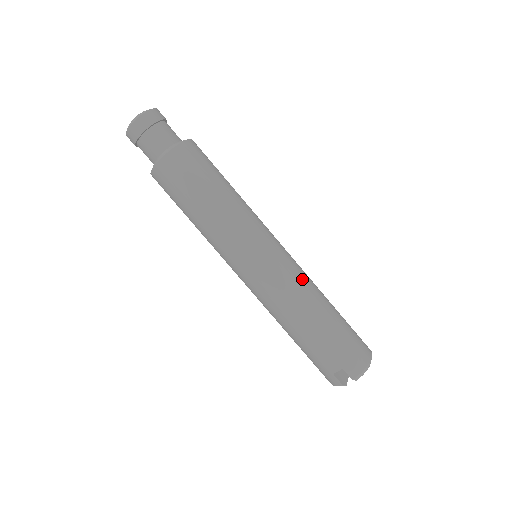
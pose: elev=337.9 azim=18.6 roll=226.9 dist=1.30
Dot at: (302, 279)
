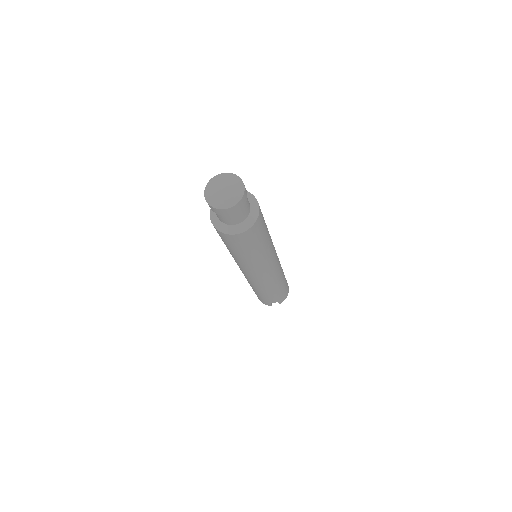
Dot at: (280, 268)
